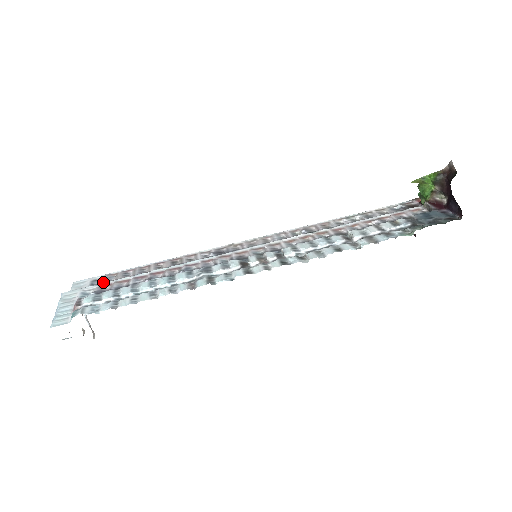
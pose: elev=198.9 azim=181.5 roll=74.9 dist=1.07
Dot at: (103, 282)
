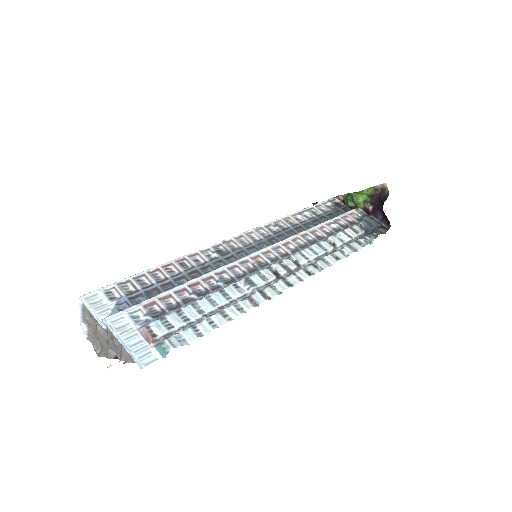
Dot at: (124, 295)
